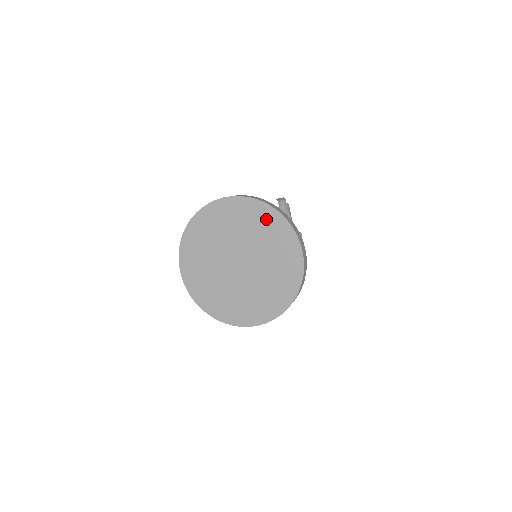
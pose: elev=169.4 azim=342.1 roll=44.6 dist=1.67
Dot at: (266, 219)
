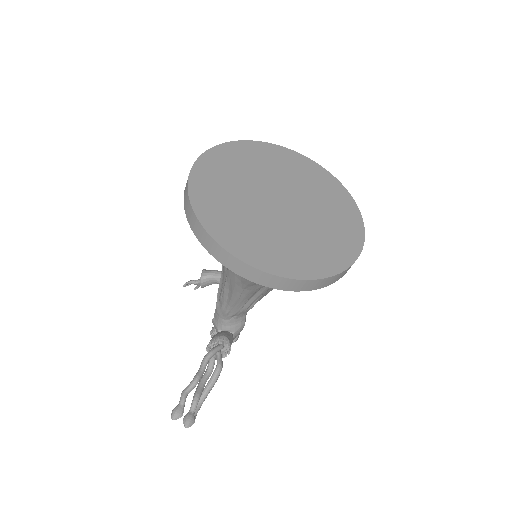
Dot at: (274, 154)
